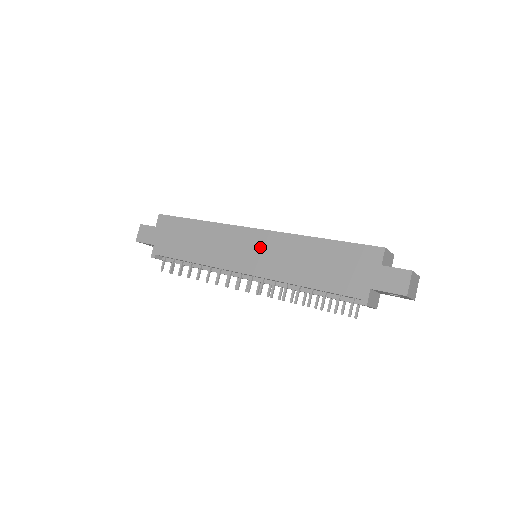
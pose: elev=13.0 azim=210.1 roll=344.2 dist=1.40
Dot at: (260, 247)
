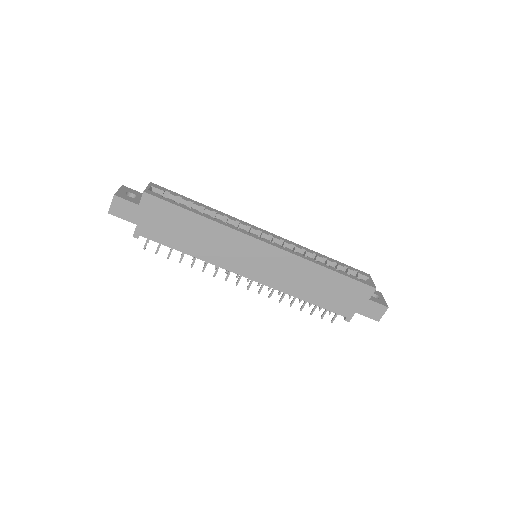
Dot at: (270, 261)
